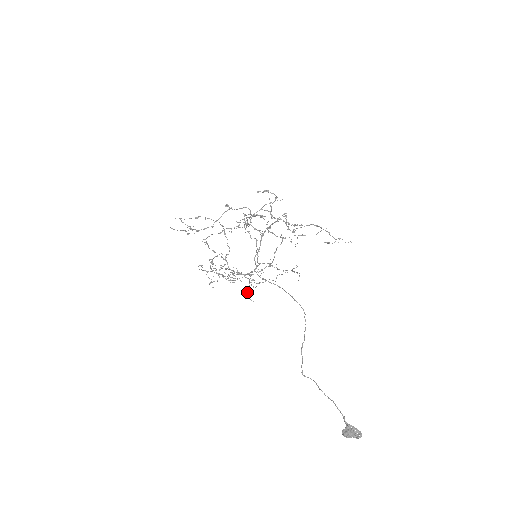
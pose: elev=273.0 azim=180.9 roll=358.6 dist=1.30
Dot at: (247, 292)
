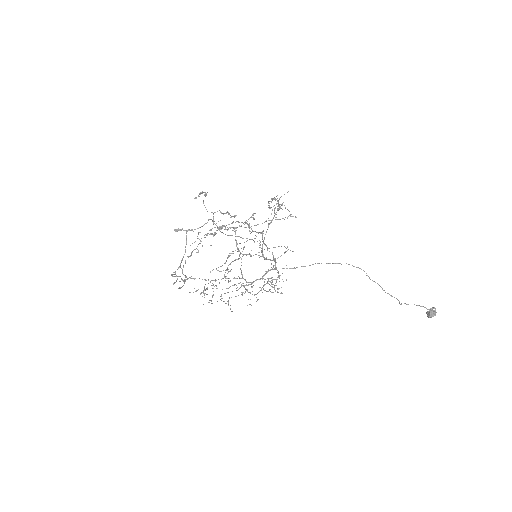
Dot at: (277, 289)
